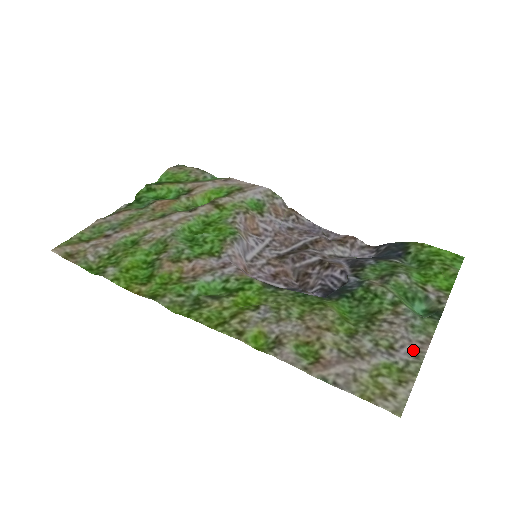
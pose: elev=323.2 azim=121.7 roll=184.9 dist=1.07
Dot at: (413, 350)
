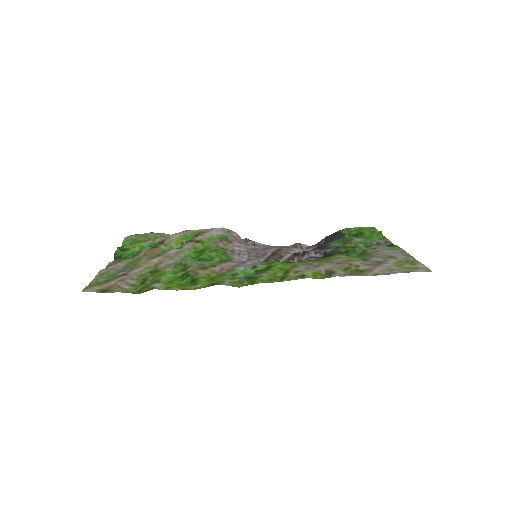
Dot at: (402, 255)
